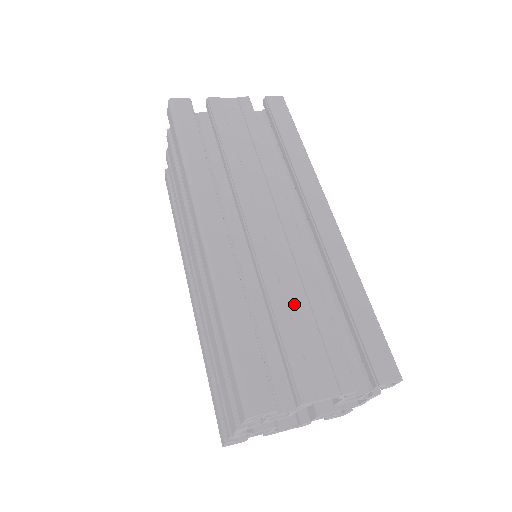
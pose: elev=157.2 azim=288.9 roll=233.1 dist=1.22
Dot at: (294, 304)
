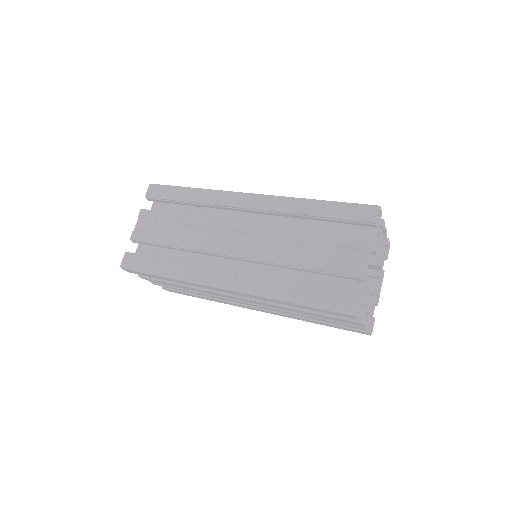
Dot at: occluded
